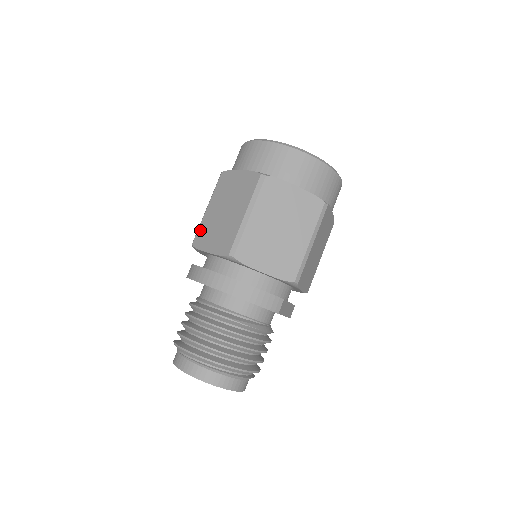
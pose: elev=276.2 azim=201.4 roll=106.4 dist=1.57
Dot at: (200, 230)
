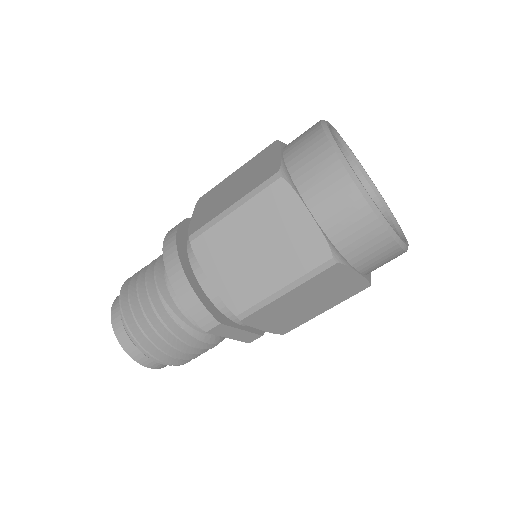
Dot at: (213, 189)
